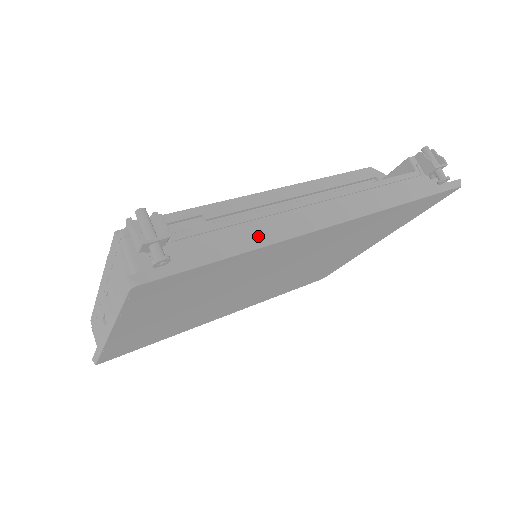
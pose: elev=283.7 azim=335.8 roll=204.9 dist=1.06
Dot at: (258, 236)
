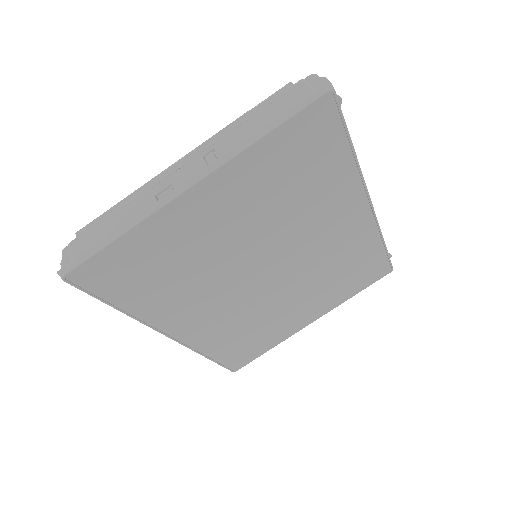
Dot at: occluded
